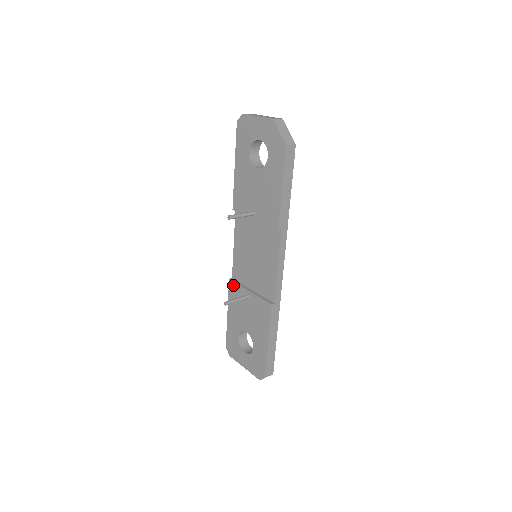
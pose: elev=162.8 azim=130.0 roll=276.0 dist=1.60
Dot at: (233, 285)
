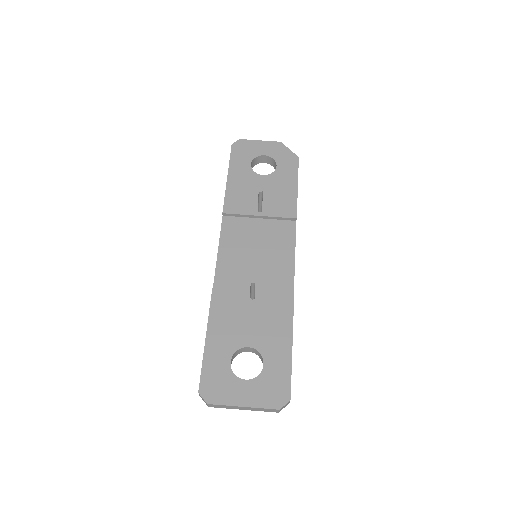
Dot at: (221, 293)
